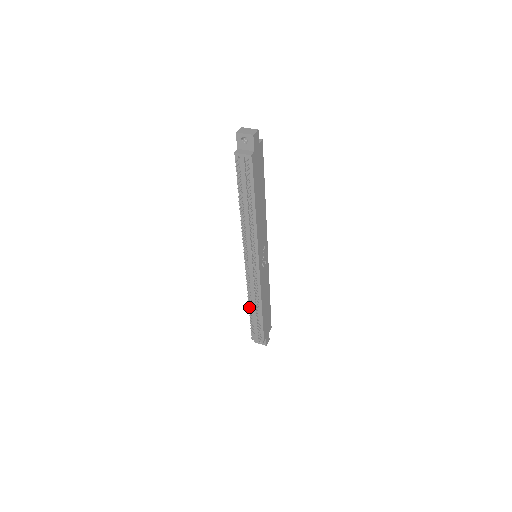
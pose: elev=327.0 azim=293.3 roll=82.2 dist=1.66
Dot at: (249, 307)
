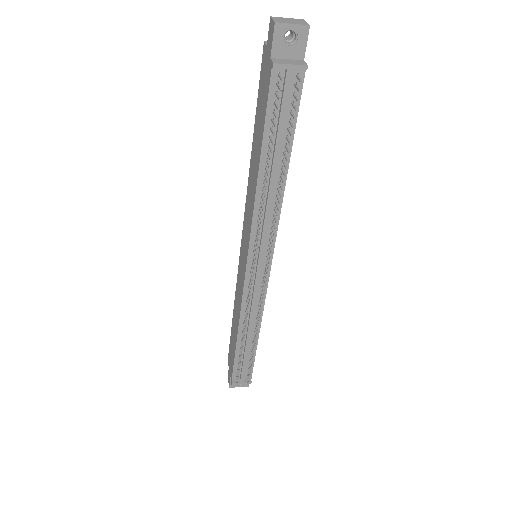
Dot at: (237, 339)
